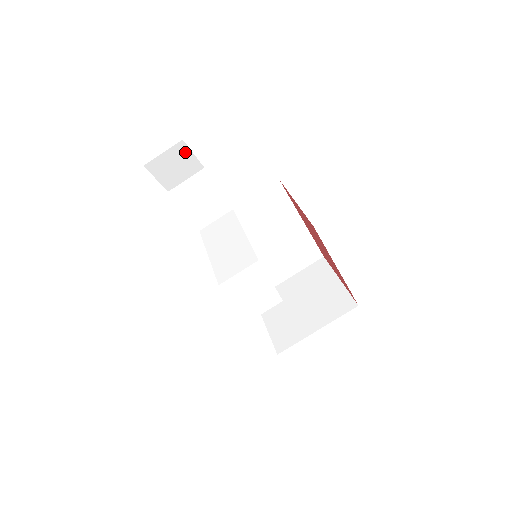
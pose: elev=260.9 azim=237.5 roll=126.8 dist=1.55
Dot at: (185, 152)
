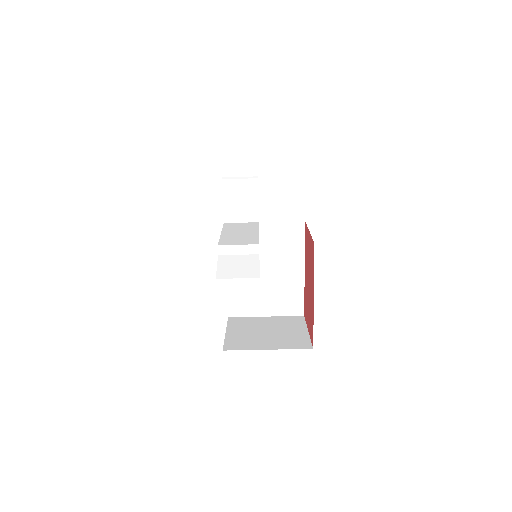
Dot at: (253, 152)
